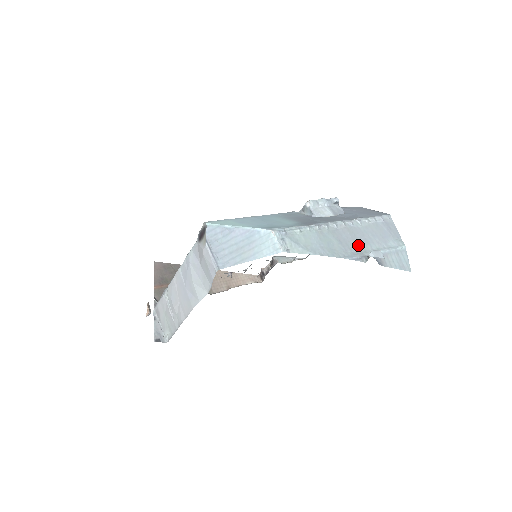
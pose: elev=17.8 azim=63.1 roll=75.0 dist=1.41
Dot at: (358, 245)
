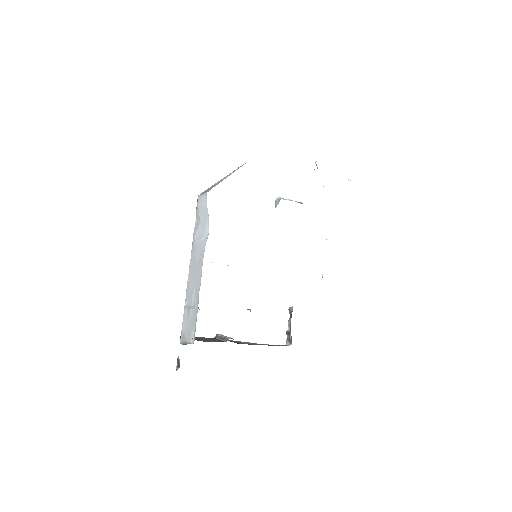
Dot at: occluded
